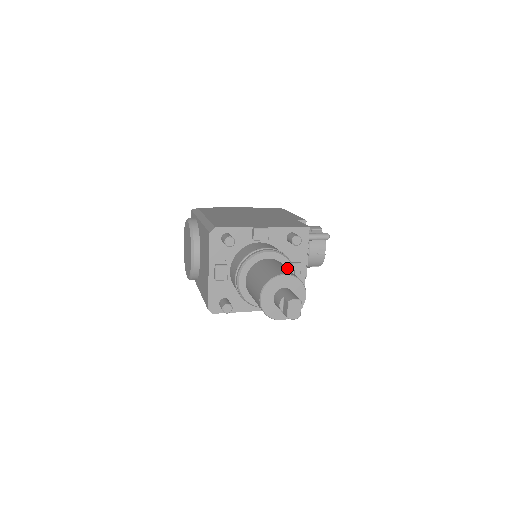
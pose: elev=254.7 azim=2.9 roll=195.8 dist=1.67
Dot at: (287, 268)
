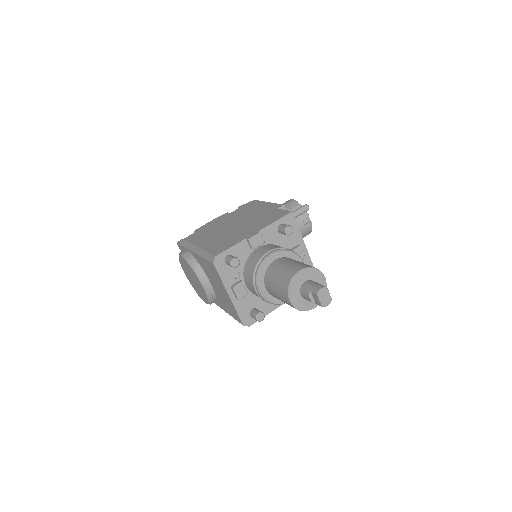
Dot at: (296, 261)
